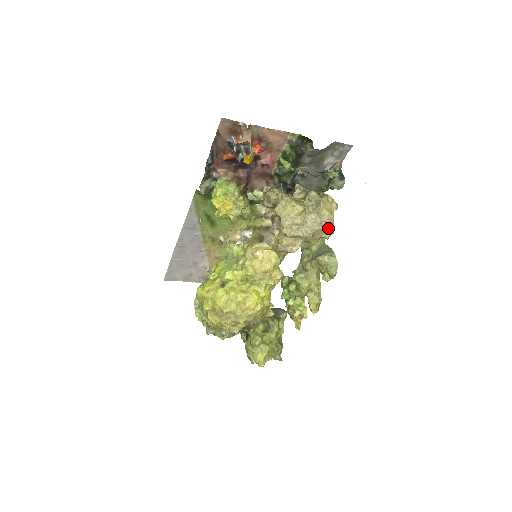
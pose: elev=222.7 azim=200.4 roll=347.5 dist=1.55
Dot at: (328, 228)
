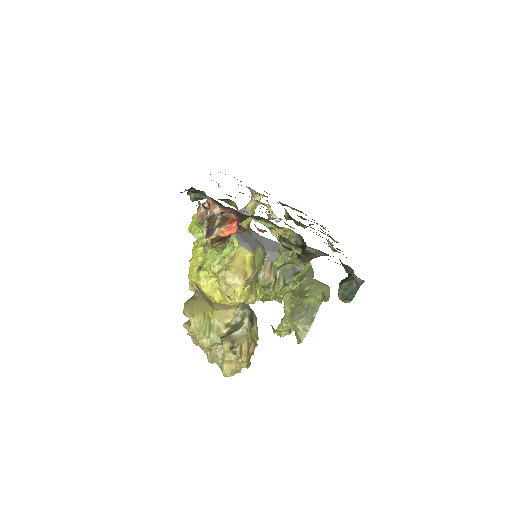
Dot at: occluded
